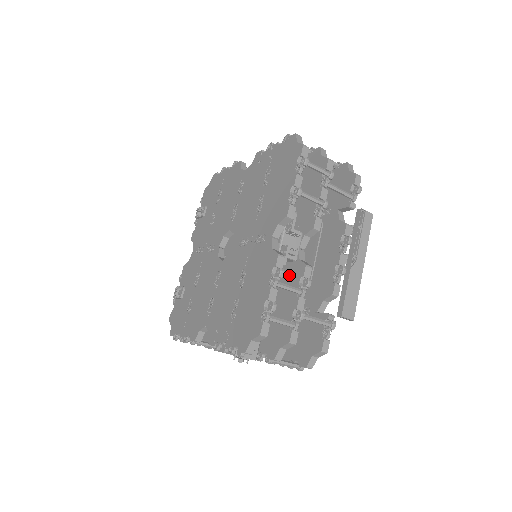
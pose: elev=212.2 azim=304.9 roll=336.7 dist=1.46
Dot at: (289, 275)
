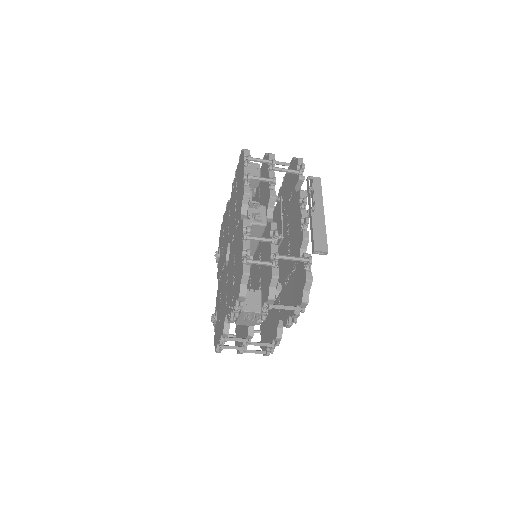
Dot at: occluded
